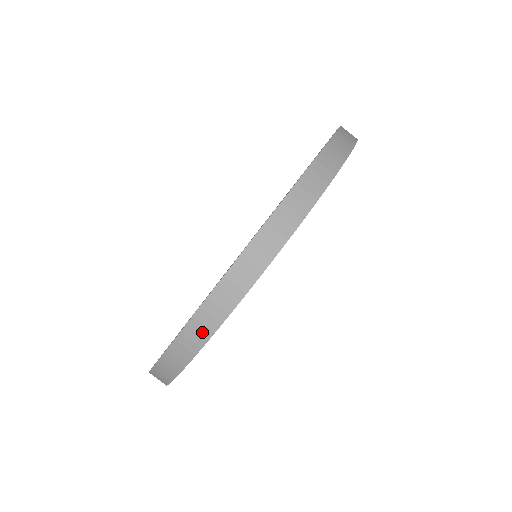
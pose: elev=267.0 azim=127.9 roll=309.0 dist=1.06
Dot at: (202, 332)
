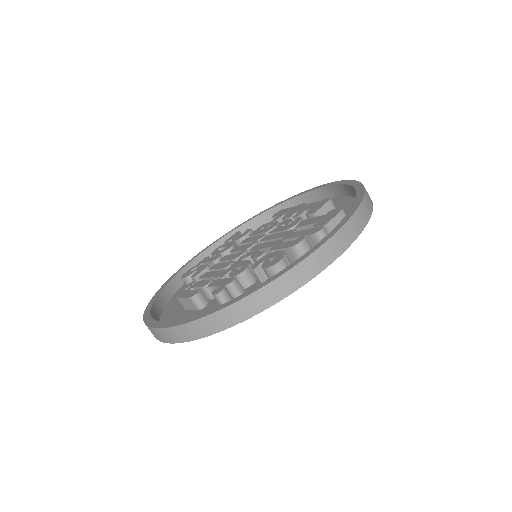
Dot at: (181, 336)
